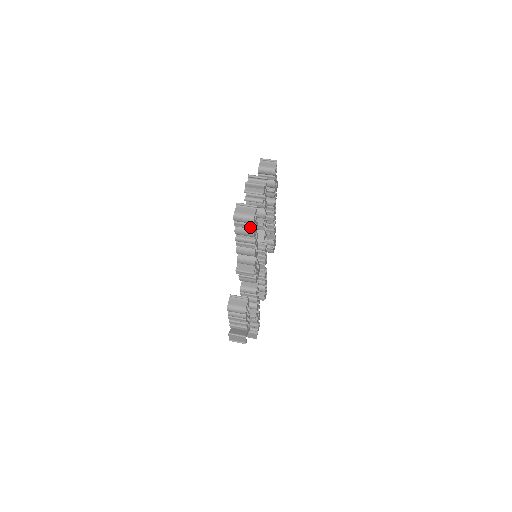
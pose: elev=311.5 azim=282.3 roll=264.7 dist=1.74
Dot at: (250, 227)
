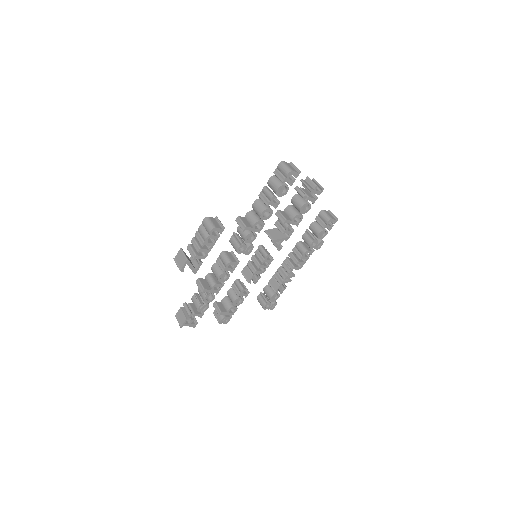
Dot at: (282, 179)
